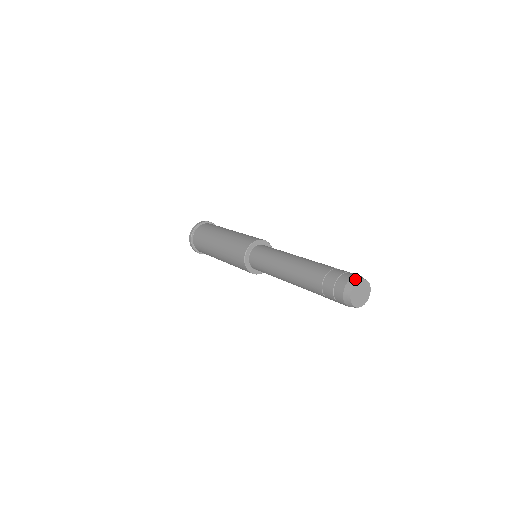
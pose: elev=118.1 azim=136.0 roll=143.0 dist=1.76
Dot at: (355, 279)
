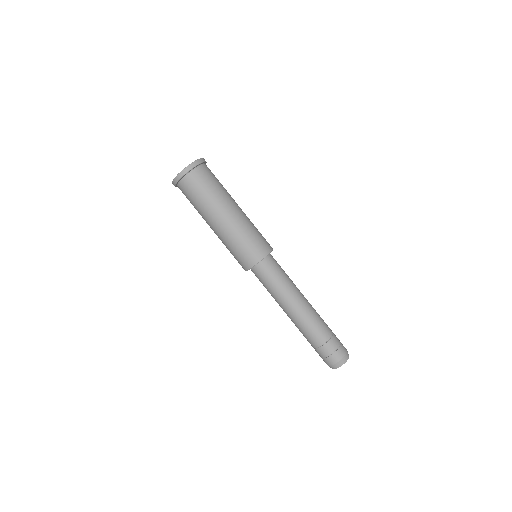
Dot at: (343, 361)
